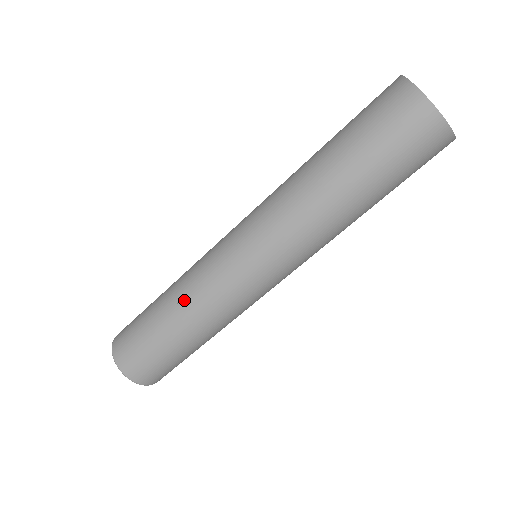
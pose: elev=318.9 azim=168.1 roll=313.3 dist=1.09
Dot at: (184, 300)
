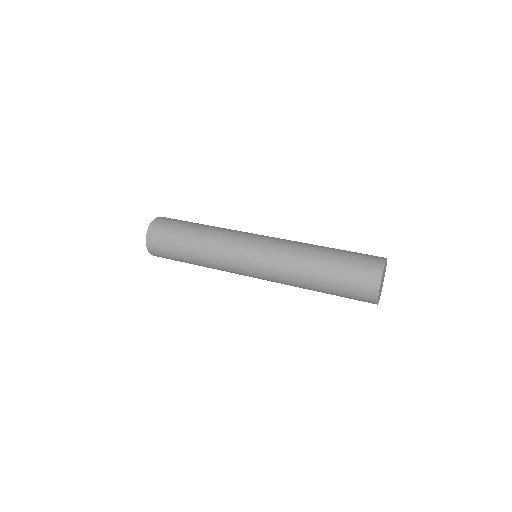
Dot at: (210, 234)
